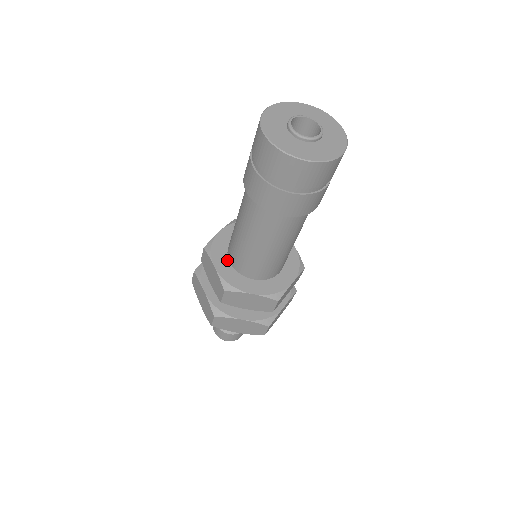
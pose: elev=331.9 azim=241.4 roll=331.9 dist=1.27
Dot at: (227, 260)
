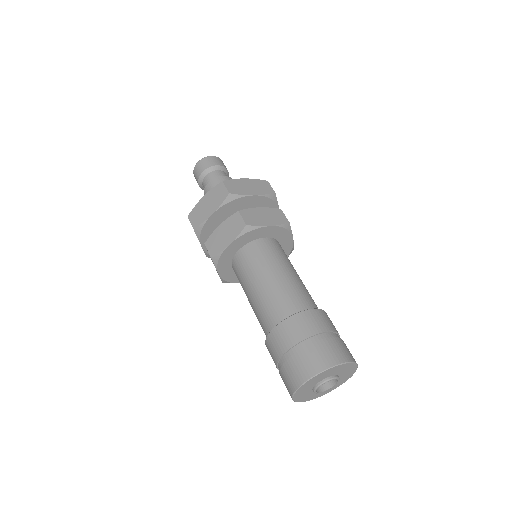
Dot at: (230, 266)
